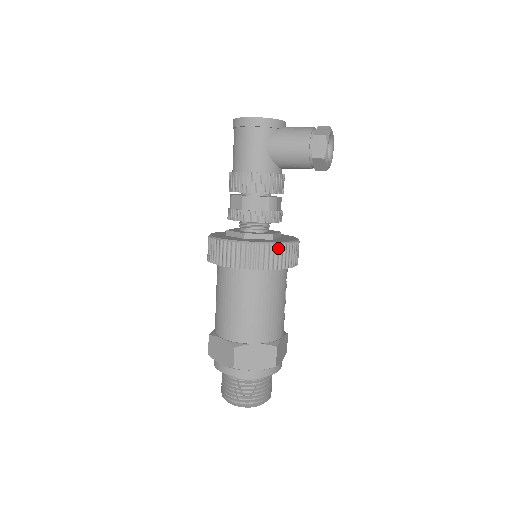
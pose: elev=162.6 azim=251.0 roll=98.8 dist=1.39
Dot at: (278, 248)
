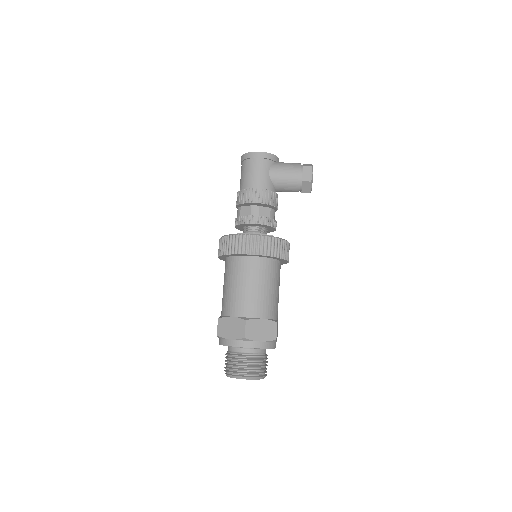
Dot at: (280, 242)
